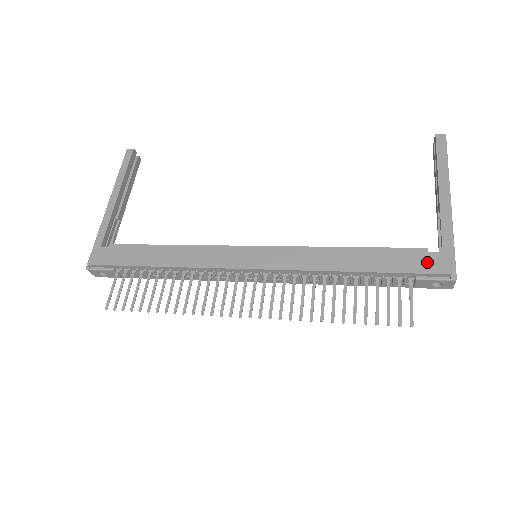
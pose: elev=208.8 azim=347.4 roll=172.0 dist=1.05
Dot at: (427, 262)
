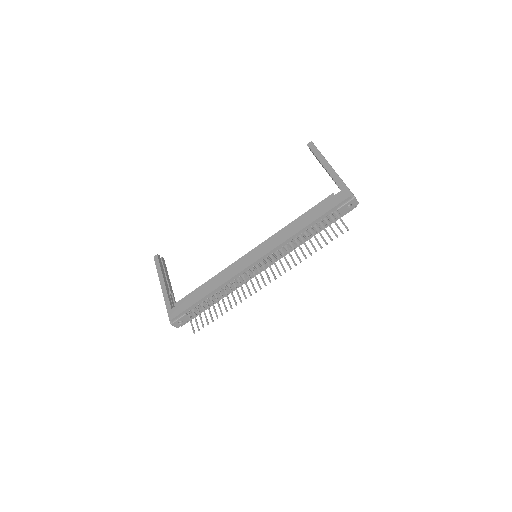
Dot at: (337, 199)
